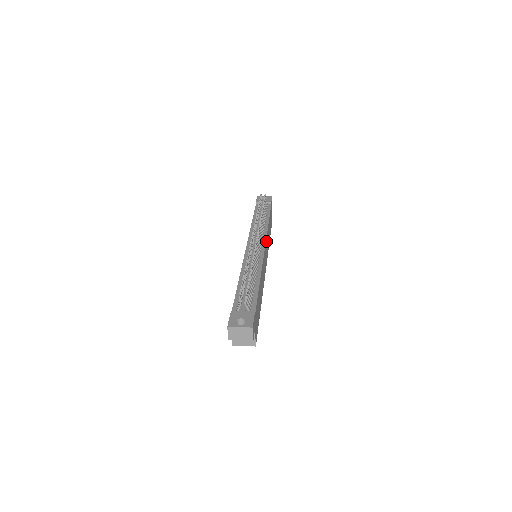
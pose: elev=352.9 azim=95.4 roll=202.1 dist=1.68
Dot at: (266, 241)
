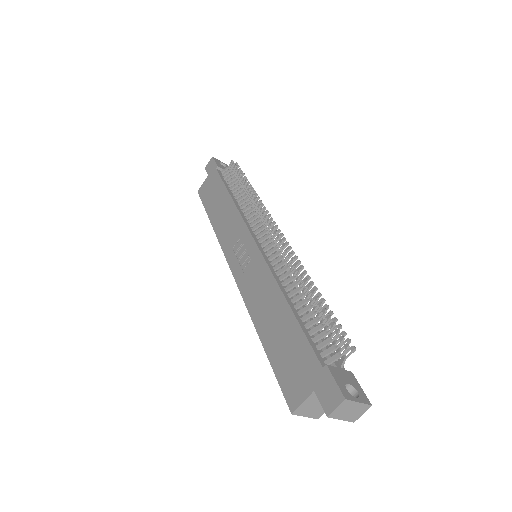
Dot at: occluded
